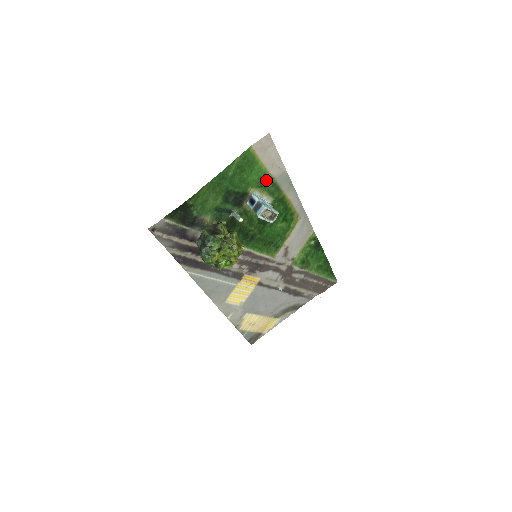
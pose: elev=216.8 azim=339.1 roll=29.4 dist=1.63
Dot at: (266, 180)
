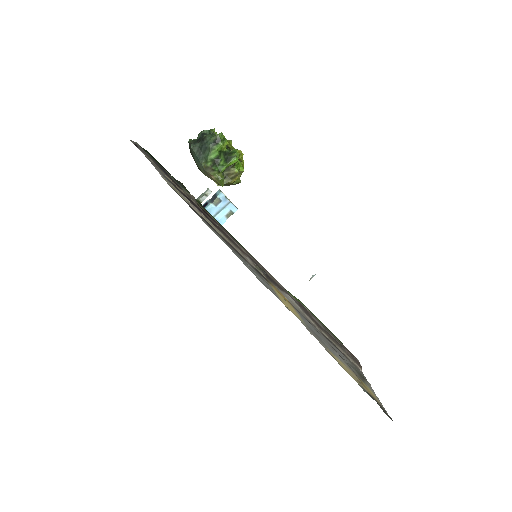
Dot at: occluded
